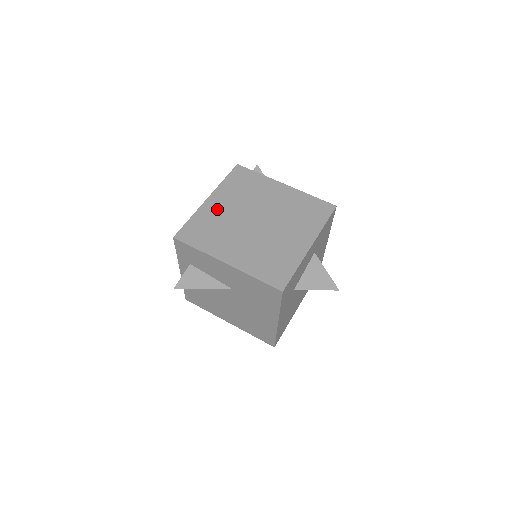
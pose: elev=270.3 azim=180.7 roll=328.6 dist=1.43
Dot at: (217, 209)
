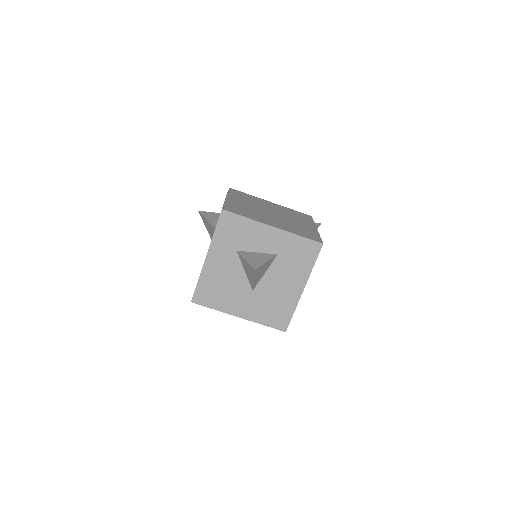
Dot at: (266, 203)
